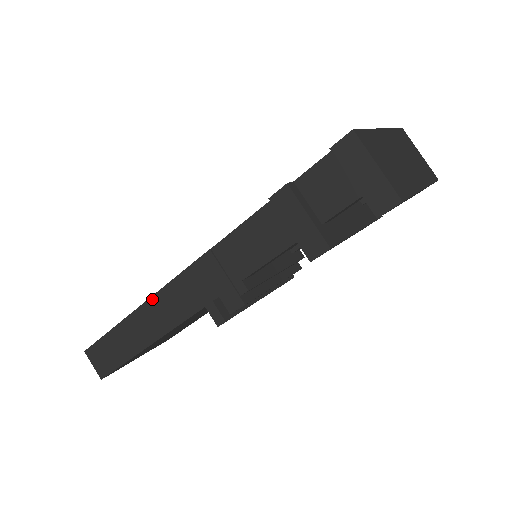
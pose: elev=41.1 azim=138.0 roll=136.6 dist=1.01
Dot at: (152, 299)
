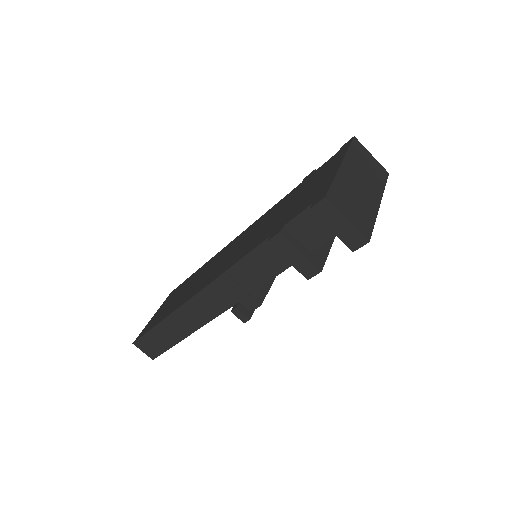
Dot at: (183, 306)
